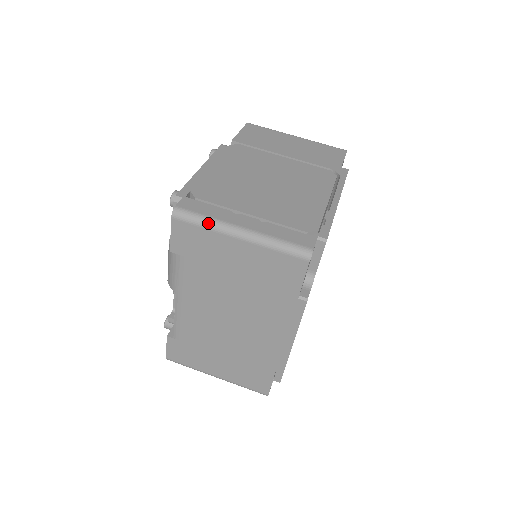
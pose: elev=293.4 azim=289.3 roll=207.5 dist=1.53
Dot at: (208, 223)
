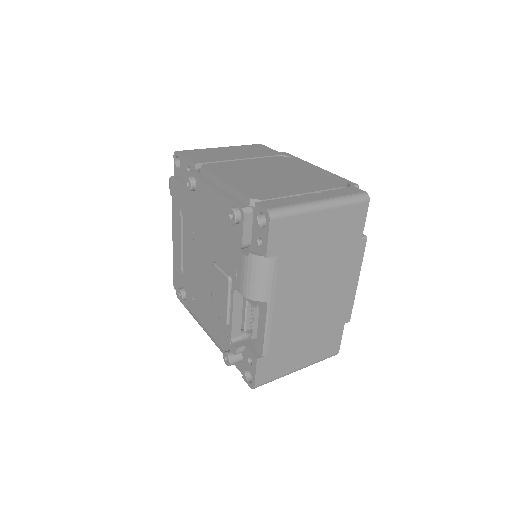
Dot at: (298, 209)
